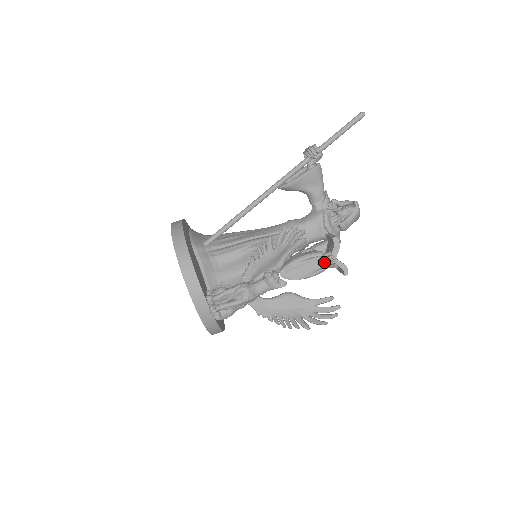
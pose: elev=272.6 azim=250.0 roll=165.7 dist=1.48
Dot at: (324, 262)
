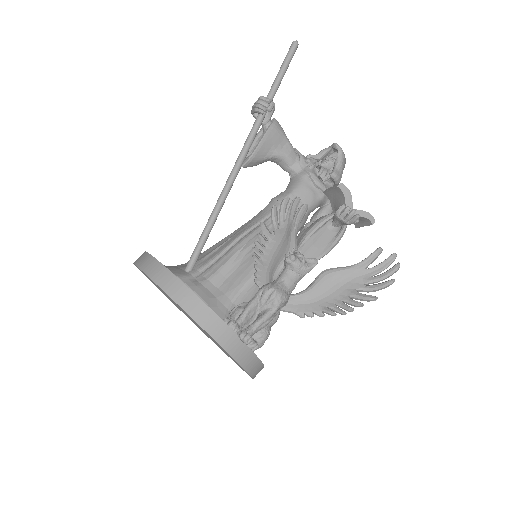
Dot at: (341, 221)
